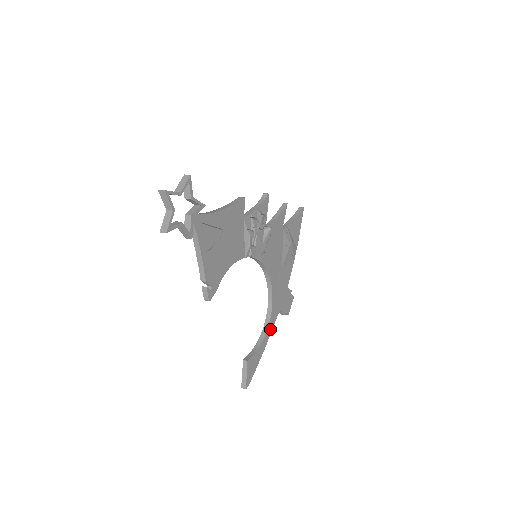
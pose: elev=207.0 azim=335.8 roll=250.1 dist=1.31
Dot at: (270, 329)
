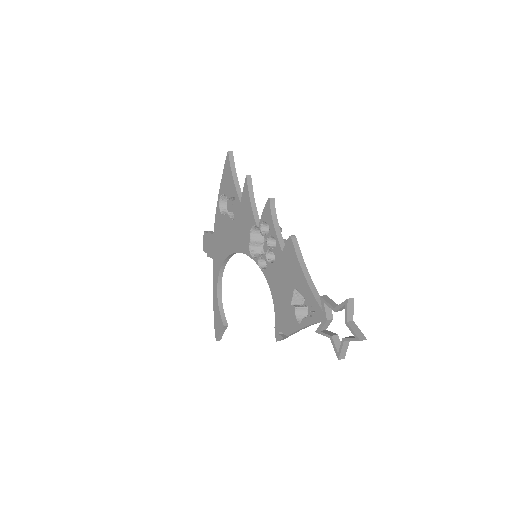
Dot at: occluded
